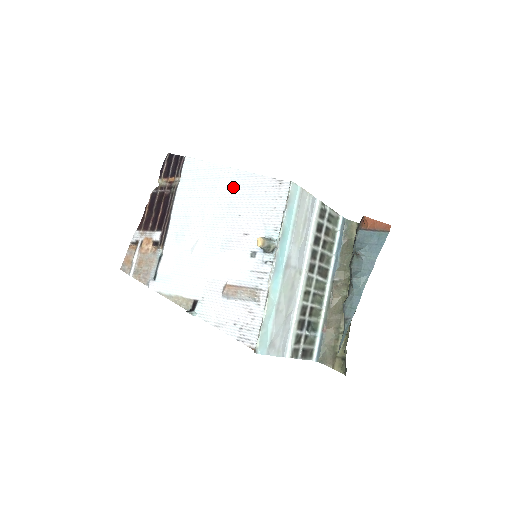
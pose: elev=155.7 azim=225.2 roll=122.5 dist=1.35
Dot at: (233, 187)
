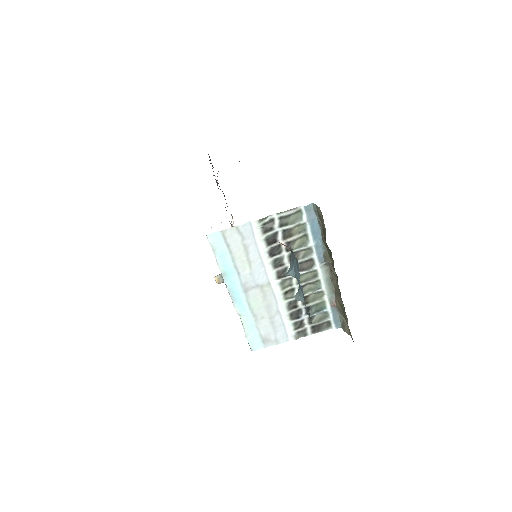
Dot at: occluded
